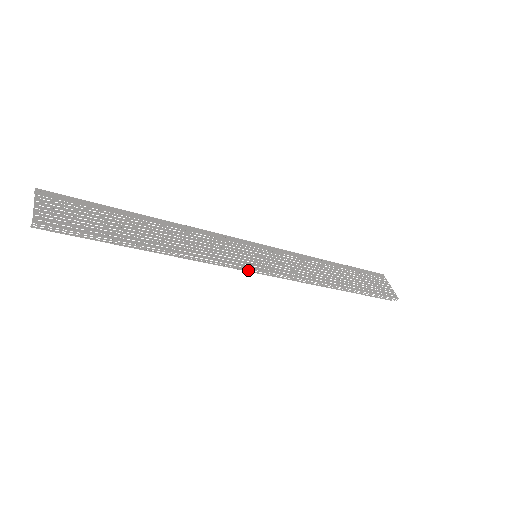
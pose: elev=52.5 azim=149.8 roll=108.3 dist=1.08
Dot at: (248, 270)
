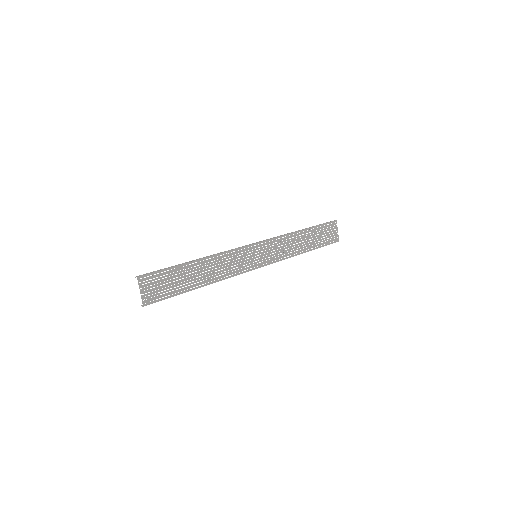
Dot at: (250, 270)
